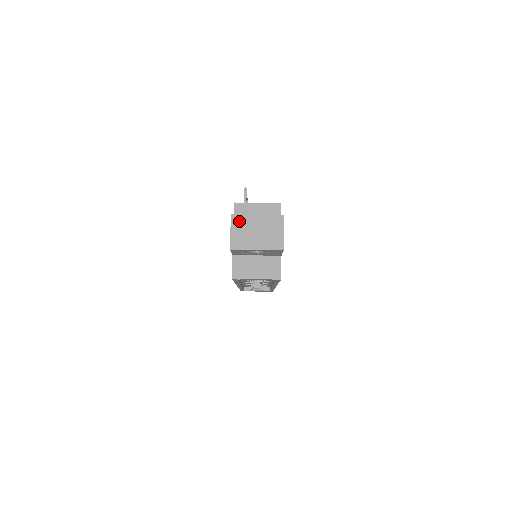
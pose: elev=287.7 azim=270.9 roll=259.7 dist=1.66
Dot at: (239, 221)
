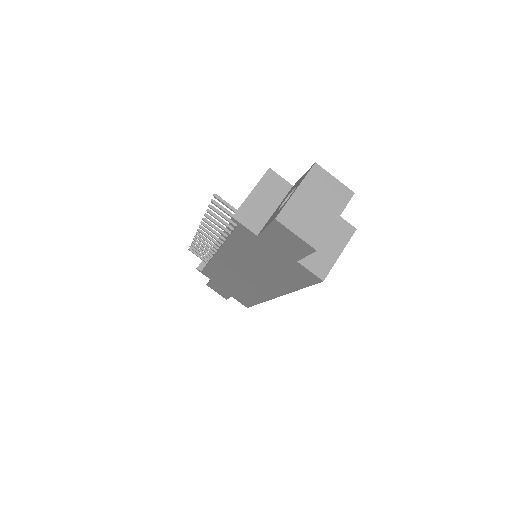
Dot at: (290, 216)
